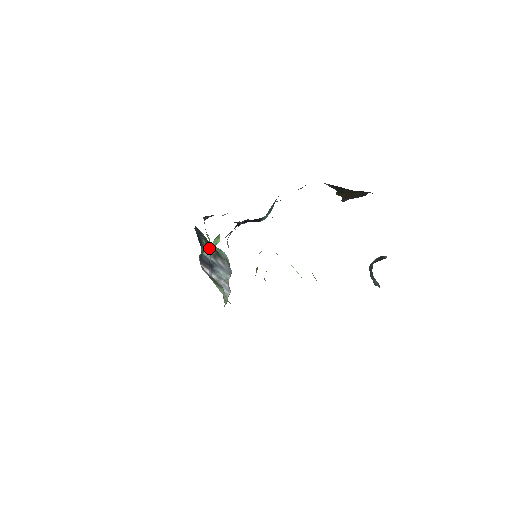
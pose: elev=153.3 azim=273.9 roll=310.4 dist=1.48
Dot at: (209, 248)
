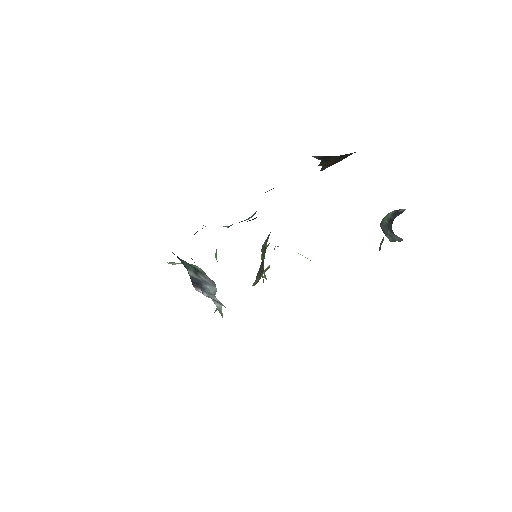
Dot at: (189, 267)
